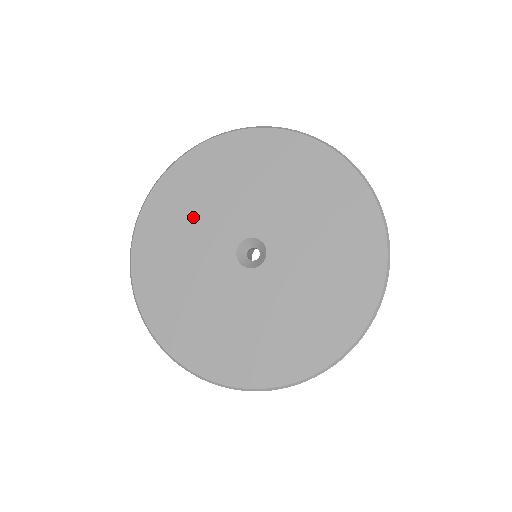
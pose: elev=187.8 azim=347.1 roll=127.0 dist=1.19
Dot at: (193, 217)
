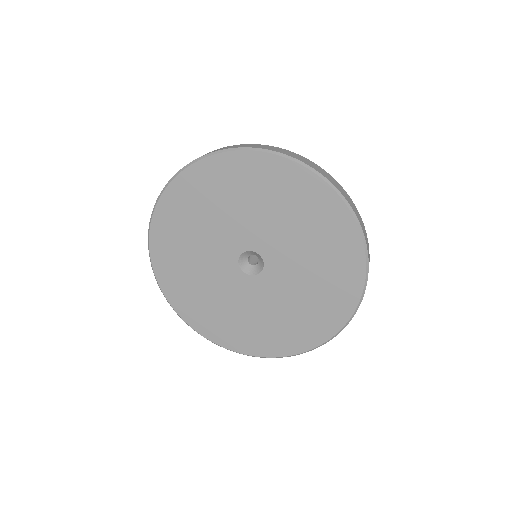
Dot at: (192, 251)
